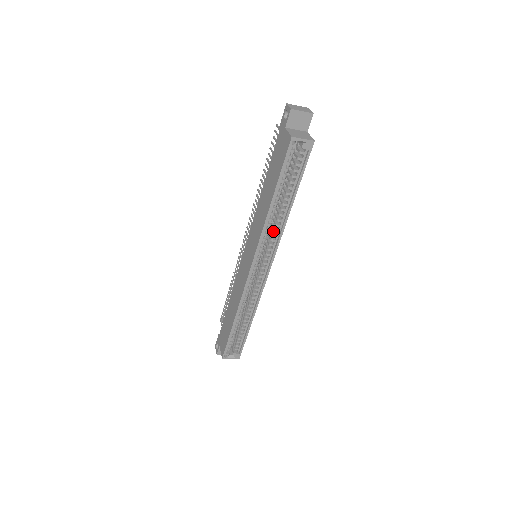
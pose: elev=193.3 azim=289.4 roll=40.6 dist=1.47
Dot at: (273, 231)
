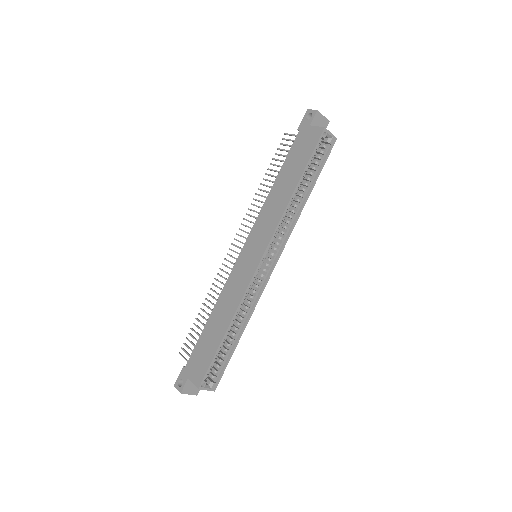
Dot at: (283, 225)
